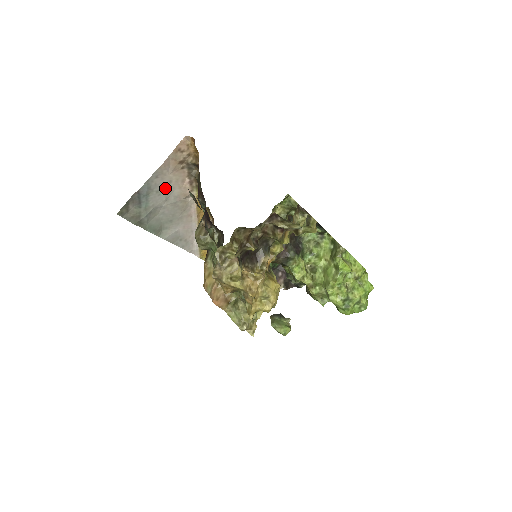
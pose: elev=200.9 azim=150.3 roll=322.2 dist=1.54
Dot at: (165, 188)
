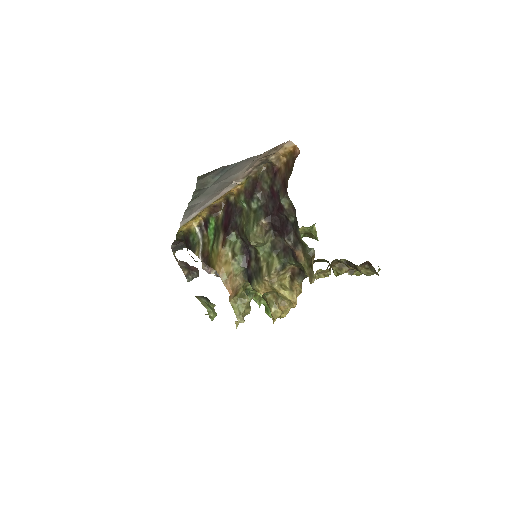
Dot at: (237, 169)
